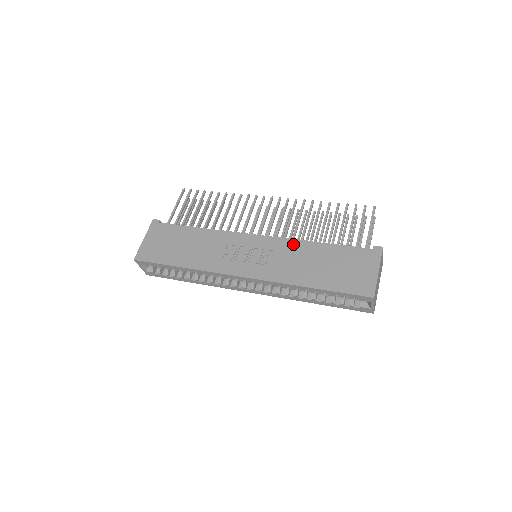
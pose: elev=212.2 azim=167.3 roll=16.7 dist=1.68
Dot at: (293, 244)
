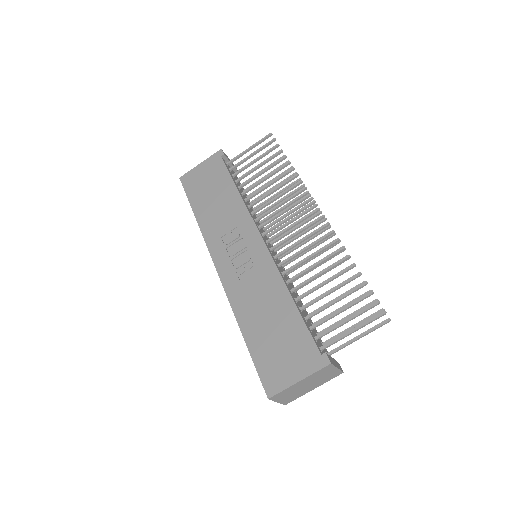
Dot at: (274, 278)
